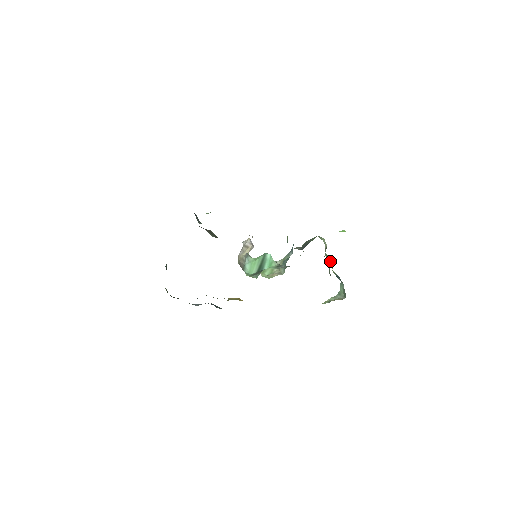
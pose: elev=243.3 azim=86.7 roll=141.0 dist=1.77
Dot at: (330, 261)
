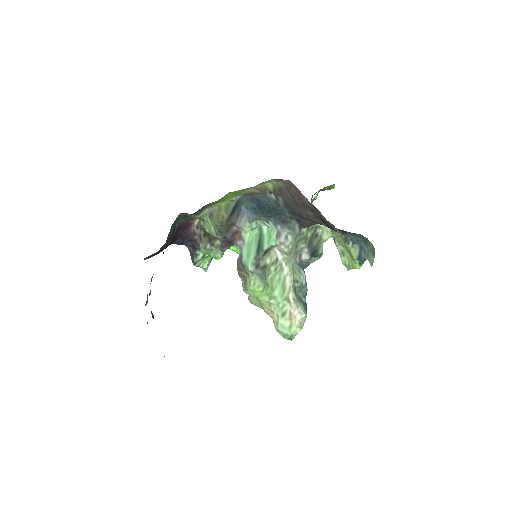
Dot at: (349, 260)
